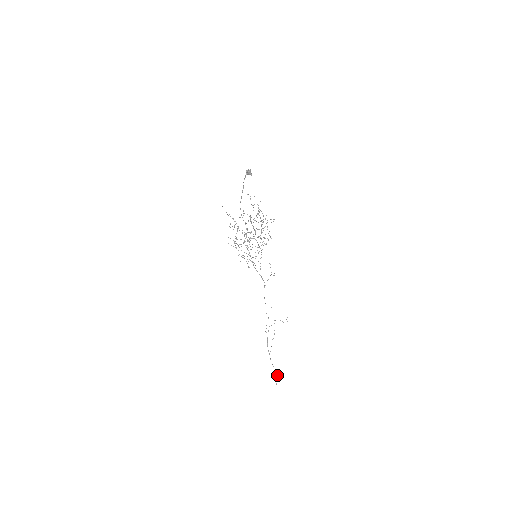
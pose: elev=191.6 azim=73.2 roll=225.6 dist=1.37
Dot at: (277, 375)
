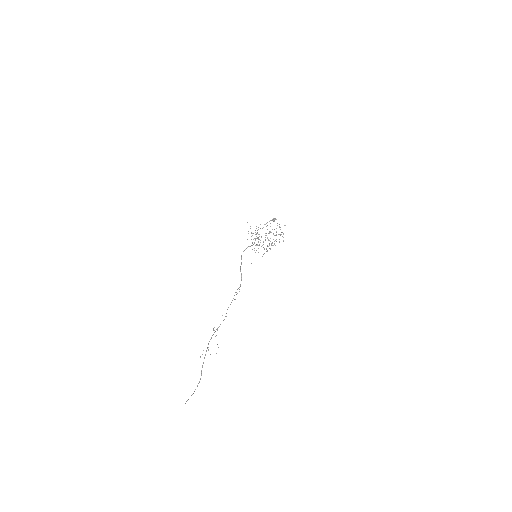
Dot at: occluded
